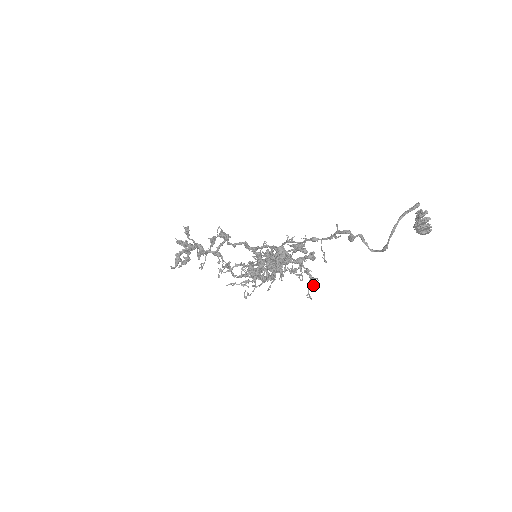
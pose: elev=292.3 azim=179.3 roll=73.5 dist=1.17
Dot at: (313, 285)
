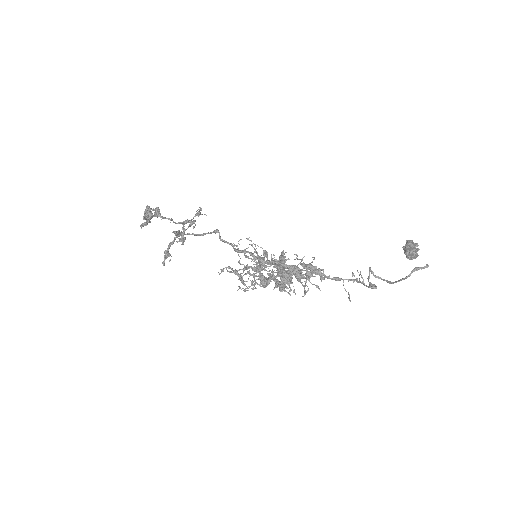
Dot at: occluded
